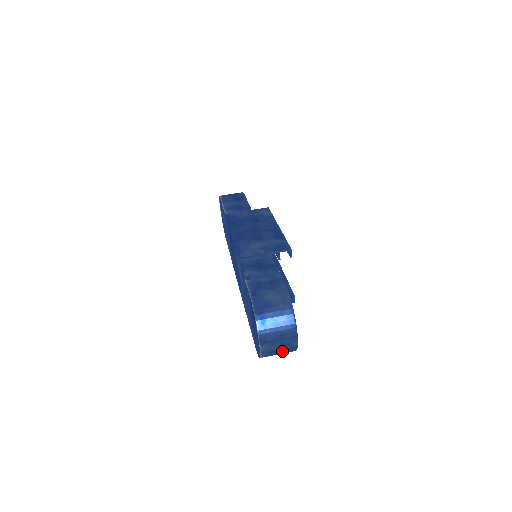
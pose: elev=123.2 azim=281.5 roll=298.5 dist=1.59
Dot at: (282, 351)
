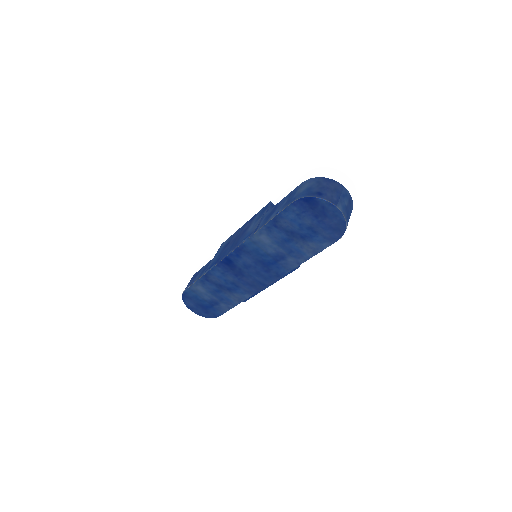
Dot at: (349, 206)
